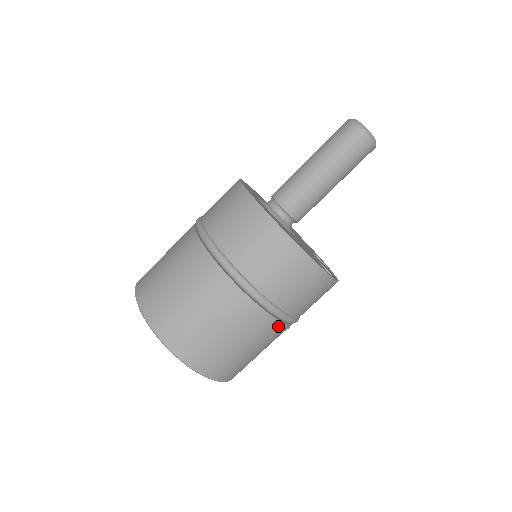
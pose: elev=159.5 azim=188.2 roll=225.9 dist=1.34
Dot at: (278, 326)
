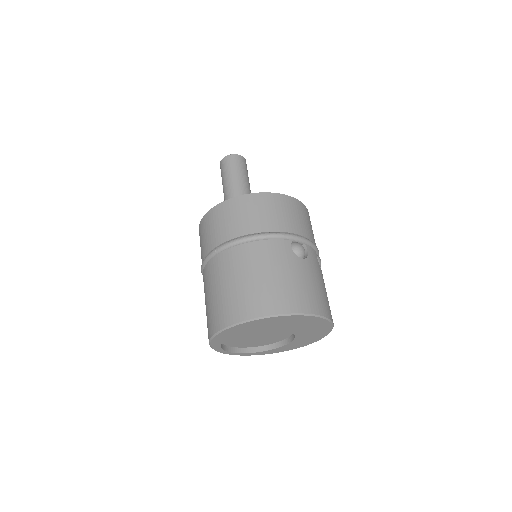
Dot at: (262, 245)
